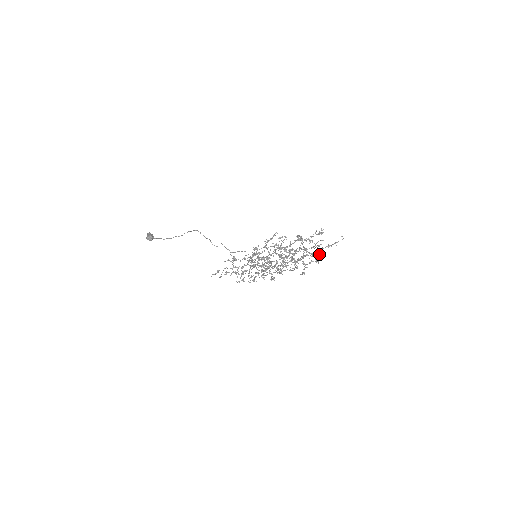
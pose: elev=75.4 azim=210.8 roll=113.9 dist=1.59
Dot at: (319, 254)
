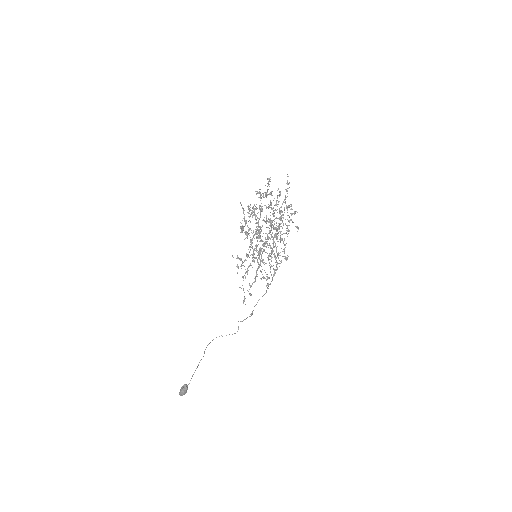
Dot at: occluded
